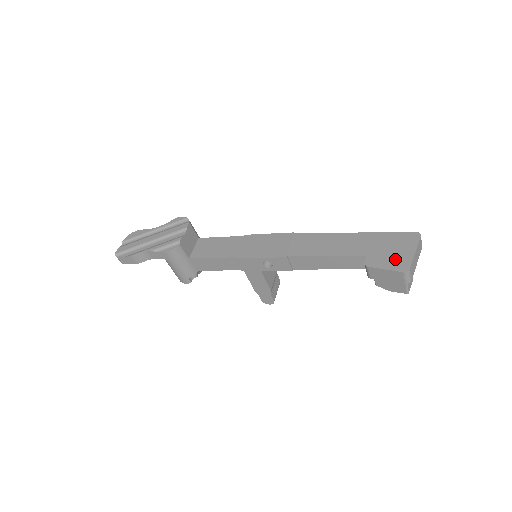
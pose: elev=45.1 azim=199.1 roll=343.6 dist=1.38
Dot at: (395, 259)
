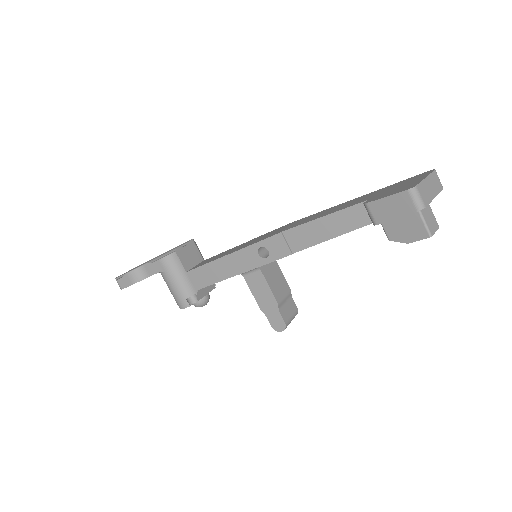
Dot at: (400, 188)
